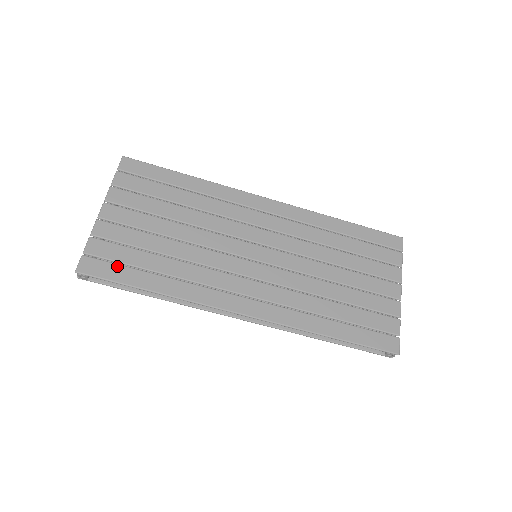
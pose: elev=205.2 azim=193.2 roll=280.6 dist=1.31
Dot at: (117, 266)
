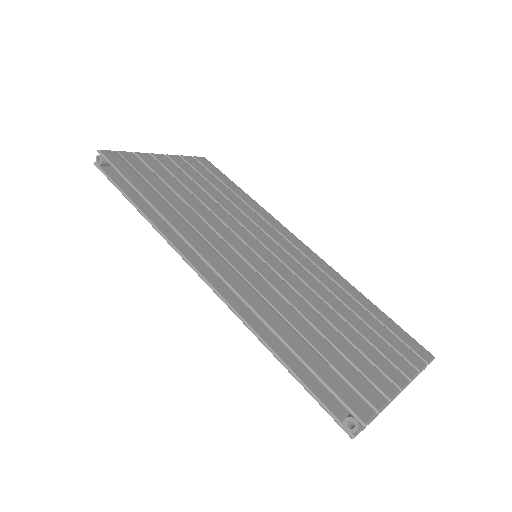
Dot at: (132, 169)
